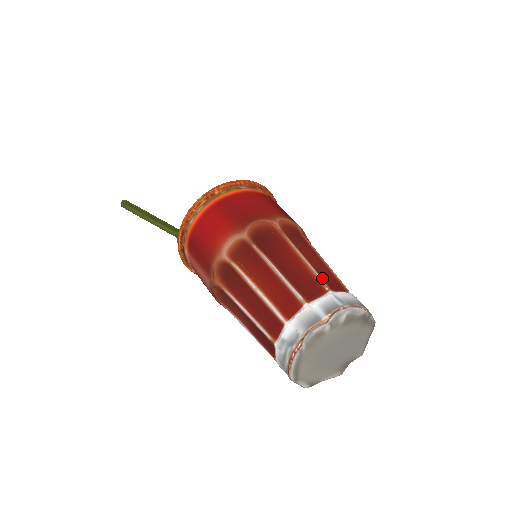
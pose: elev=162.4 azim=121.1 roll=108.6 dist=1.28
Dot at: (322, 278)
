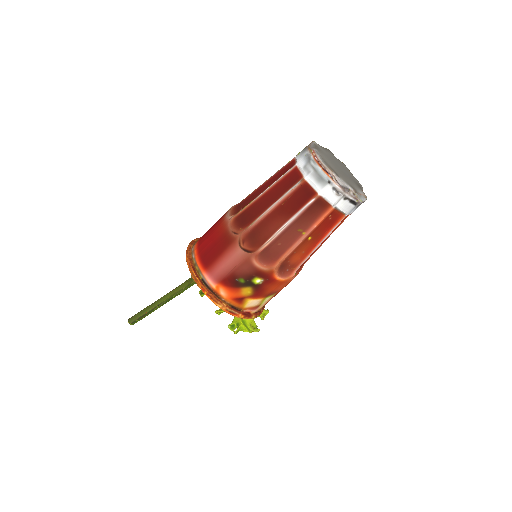
Dot at: occluded
